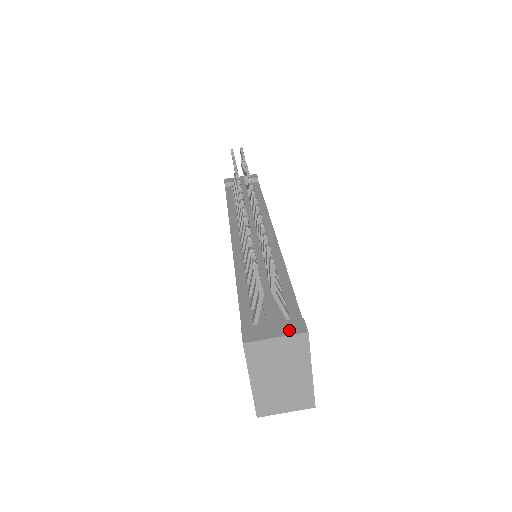
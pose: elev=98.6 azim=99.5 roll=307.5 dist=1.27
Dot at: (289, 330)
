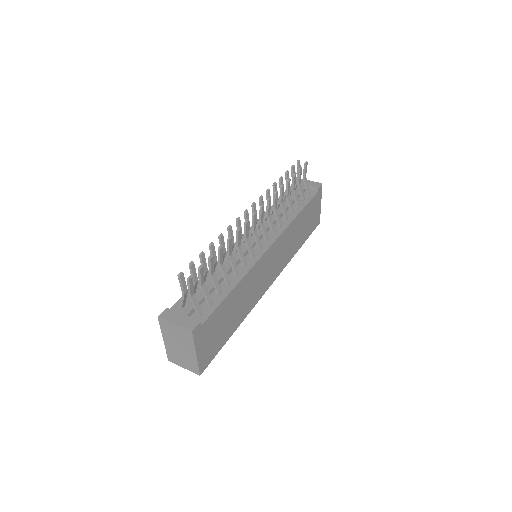
Dot at: (185, 324)
